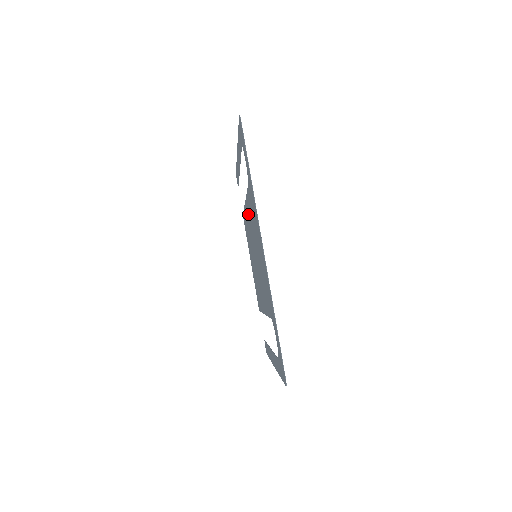
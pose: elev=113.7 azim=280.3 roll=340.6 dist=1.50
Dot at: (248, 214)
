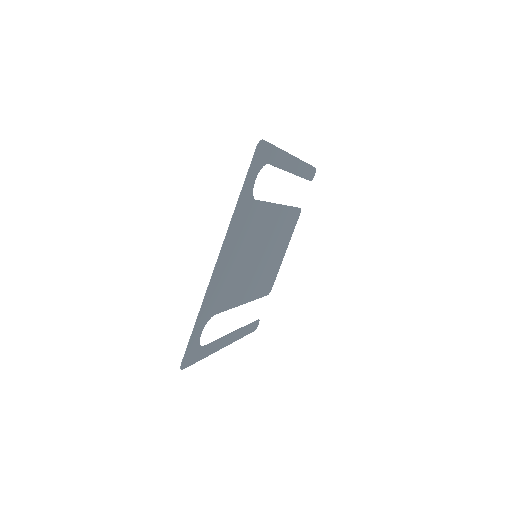
Dot at: (270, 218)
